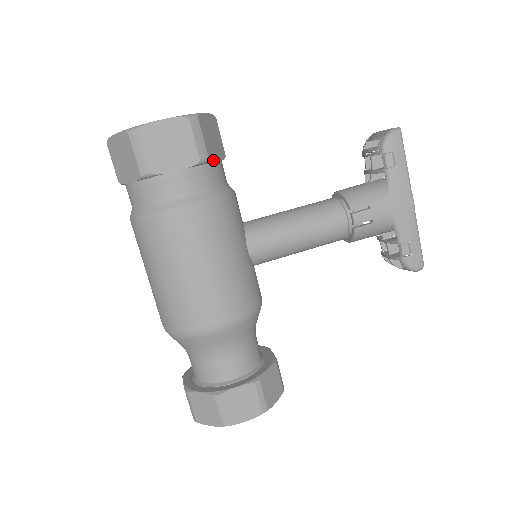
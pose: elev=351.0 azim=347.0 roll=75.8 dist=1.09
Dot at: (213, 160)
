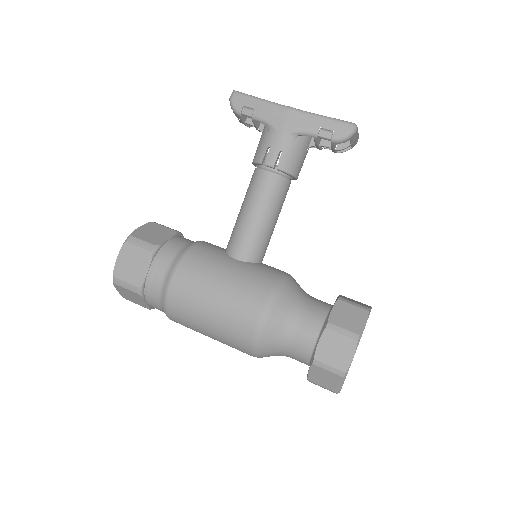
Dot at: (162, 243)
